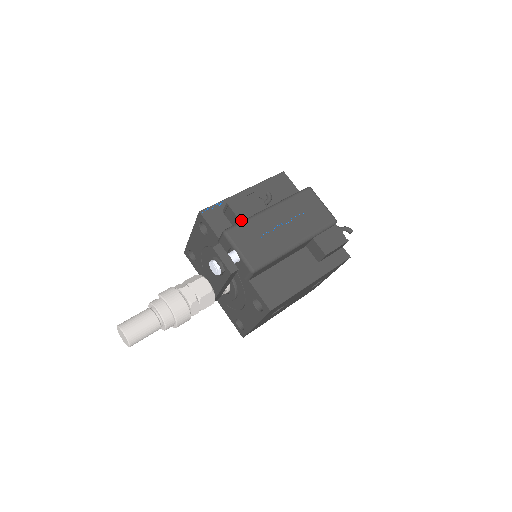
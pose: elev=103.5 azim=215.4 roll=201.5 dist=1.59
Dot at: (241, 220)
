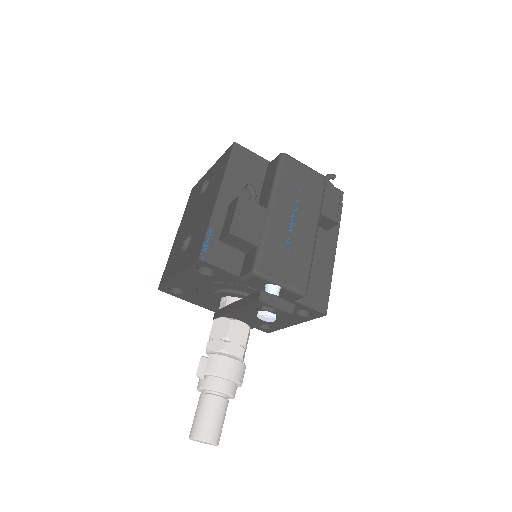
Dot at: (255, 243)
